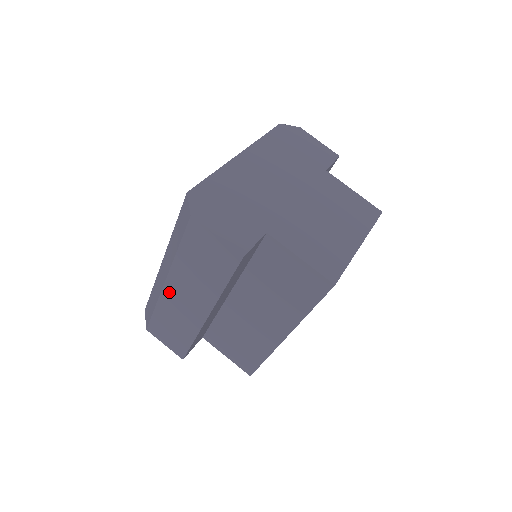
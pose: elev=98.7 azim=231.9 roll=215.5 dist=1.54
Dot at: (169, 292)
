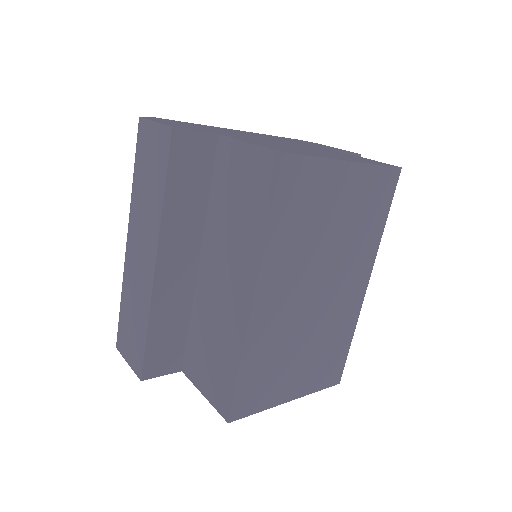
Dot at: (129, 255)
